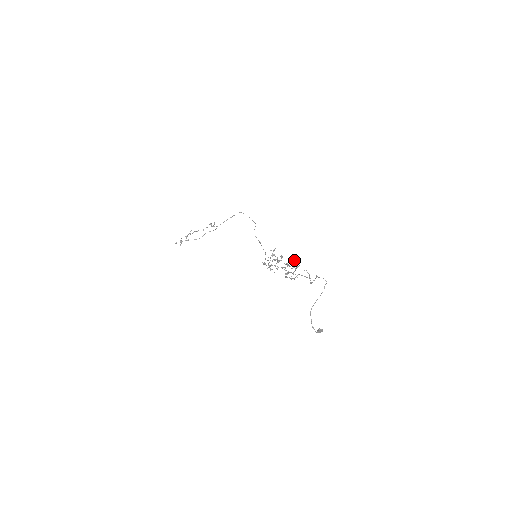
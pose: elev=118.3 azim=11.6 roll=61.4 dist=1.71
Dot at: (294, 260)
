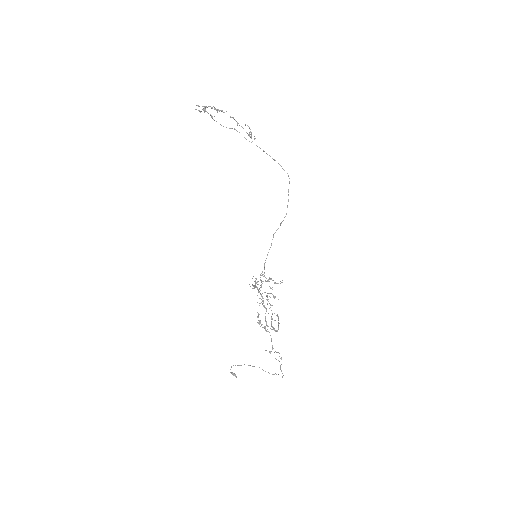
Dot at: occluded
